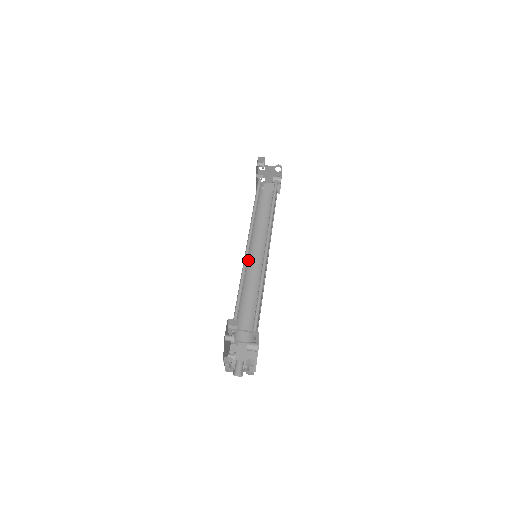
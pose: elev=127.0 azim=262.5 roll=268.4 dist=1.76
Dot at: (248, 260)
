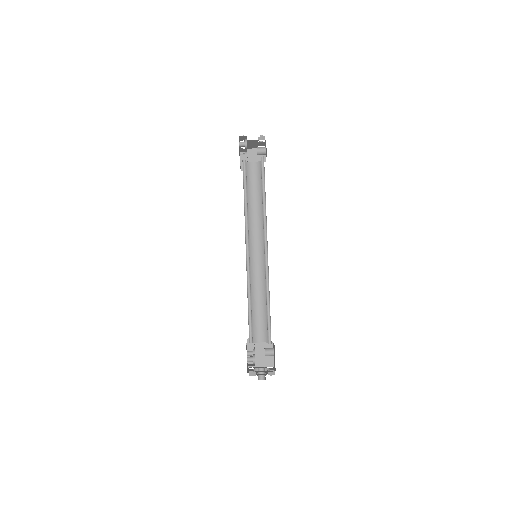
Dot at: occluded
